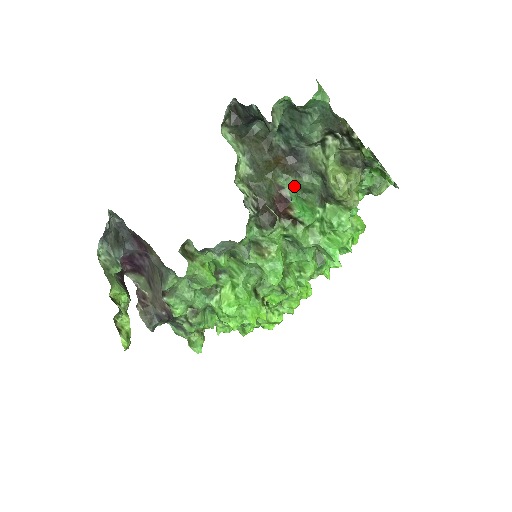
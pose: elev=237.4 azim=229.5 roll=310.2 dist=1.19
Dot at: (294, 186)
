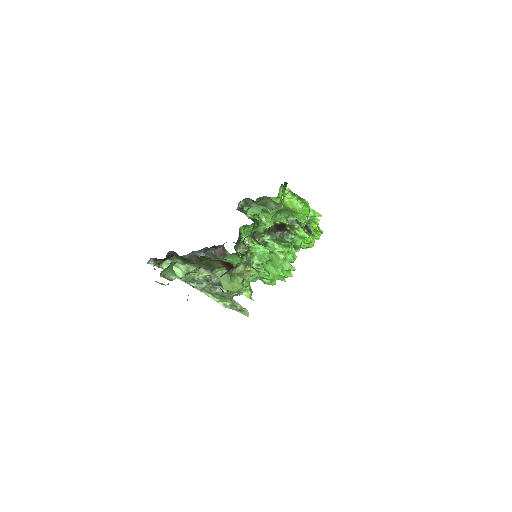
Dot at: (223, 258)
